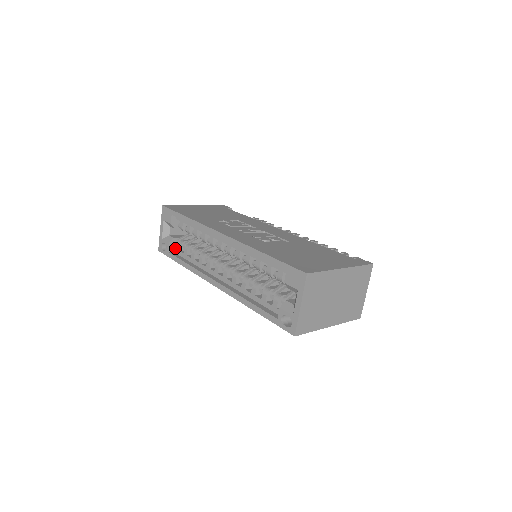
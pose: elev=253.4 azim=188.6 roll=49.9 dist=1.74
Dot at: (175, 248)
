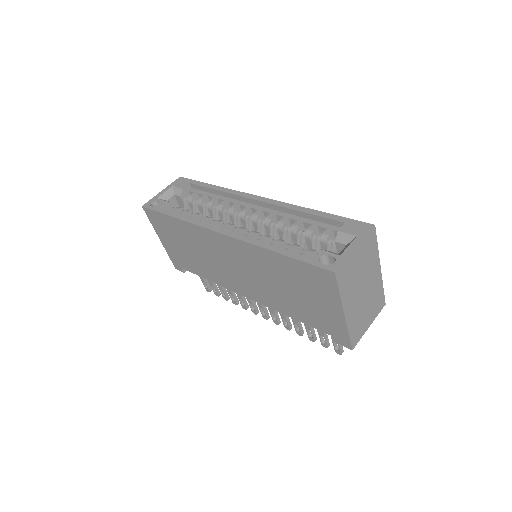
Dot at: occluded
